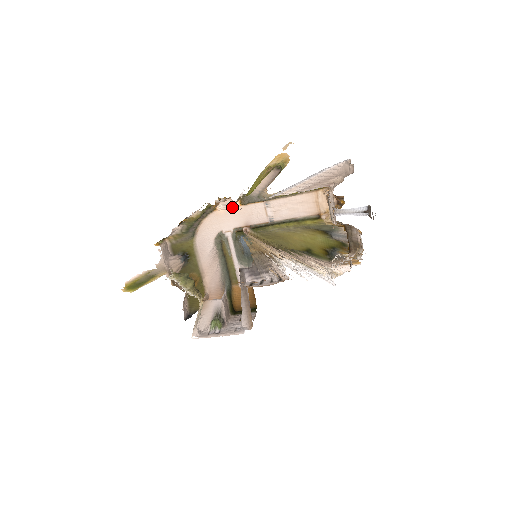
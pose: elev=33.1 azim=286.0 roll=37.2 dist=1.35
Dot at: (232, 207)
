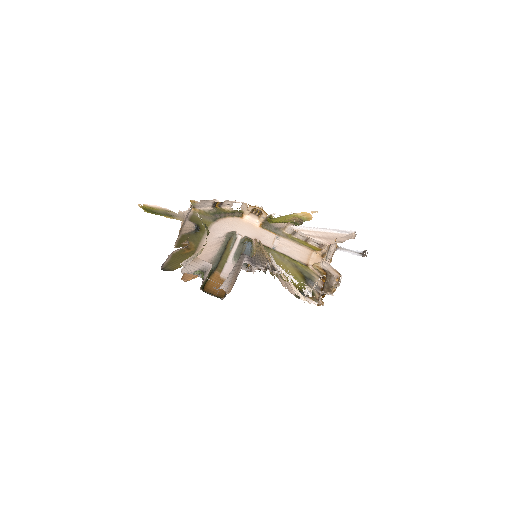
Dot at: (254, 224)
